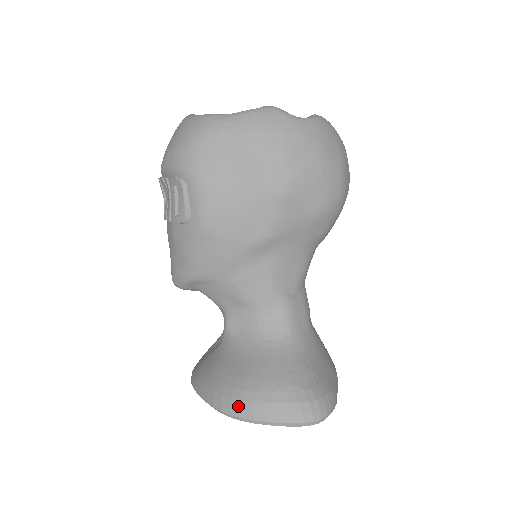
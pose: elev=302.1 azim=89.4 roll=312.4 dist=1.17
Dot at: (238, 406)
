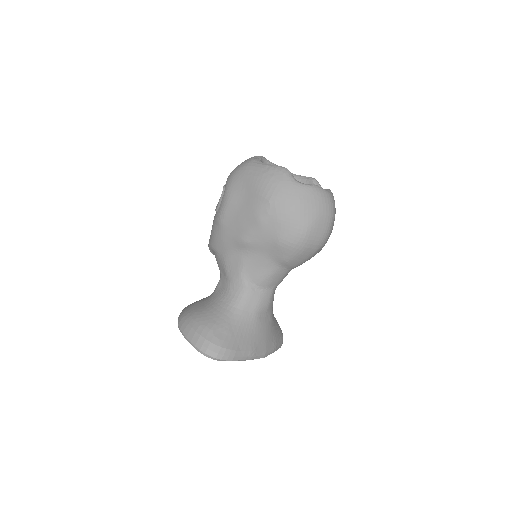
Dot at: (183, 322)
